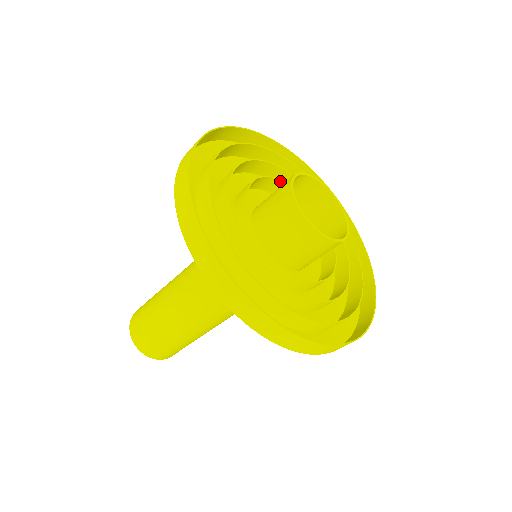
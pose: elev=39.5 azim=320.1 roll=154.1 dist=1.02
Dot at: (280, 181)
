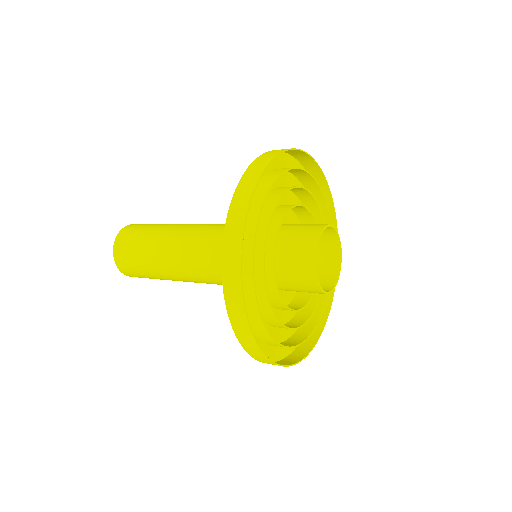
Dot at: (302, 206)
